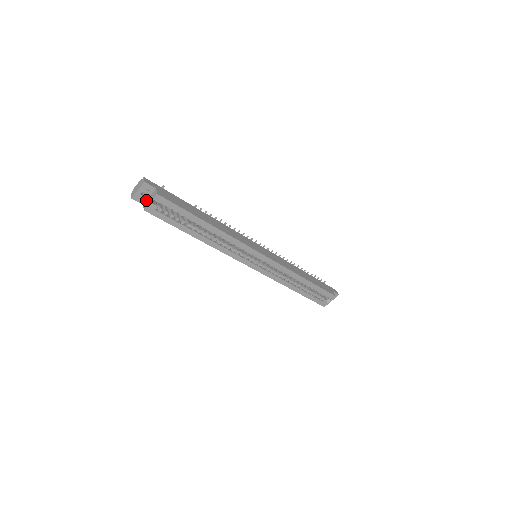
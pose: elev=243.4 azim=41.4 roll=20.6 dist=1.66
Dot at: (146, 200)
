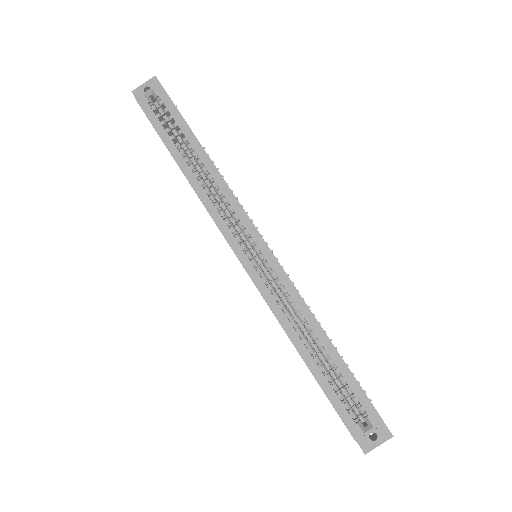
Dot at: occluded
